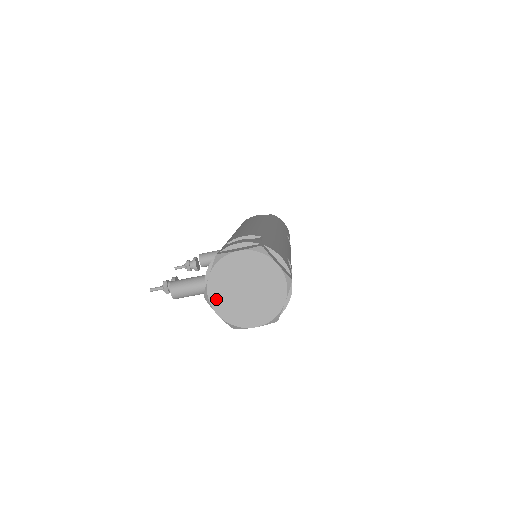
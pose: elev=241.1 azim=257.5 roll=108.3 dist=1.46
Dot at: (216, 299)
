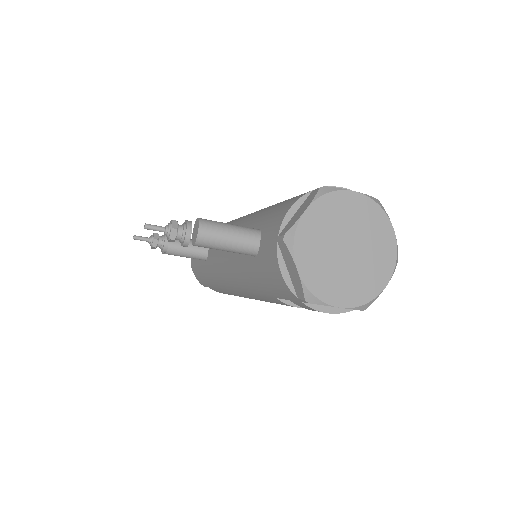
Dot at: (304, 246)
